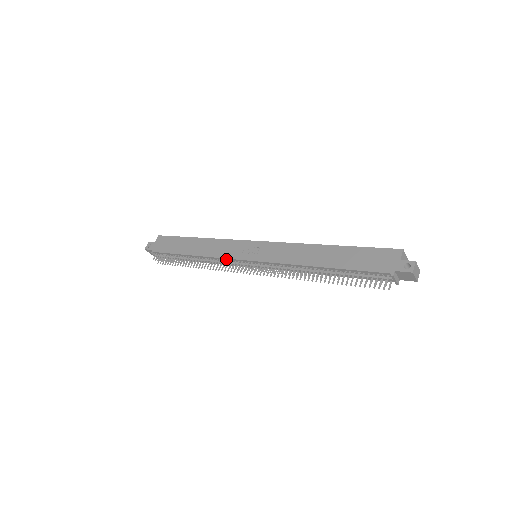
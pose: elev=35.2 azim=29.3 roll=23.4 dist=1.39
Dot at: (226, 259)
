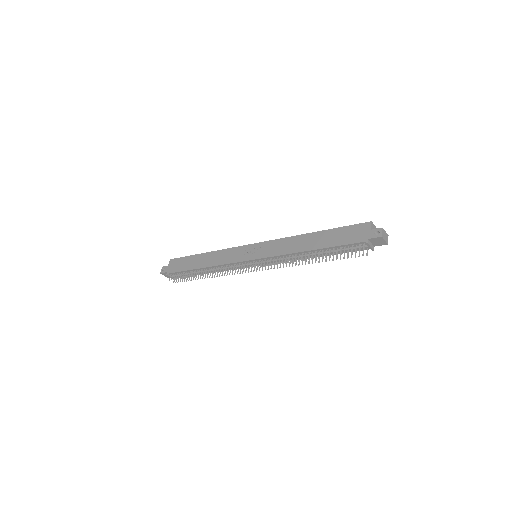
Dot at: (231, 264)
